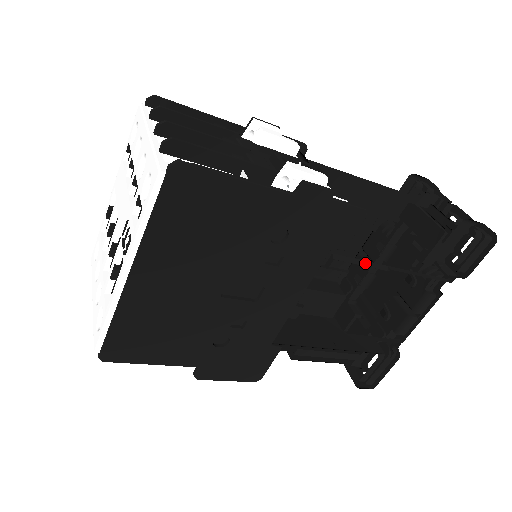
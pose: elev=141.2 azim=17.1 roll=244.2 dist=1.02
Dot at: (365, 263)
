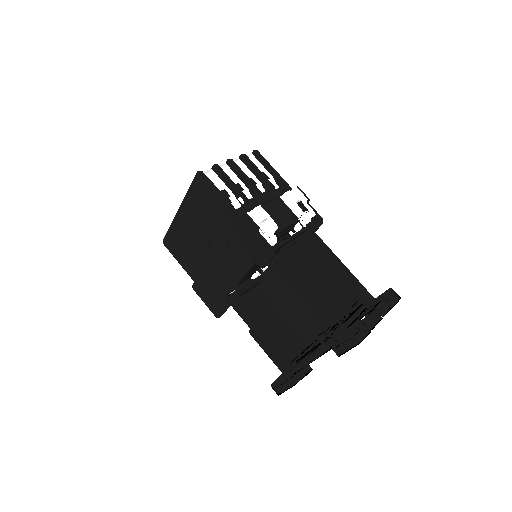
Dot at: (275, 288)
